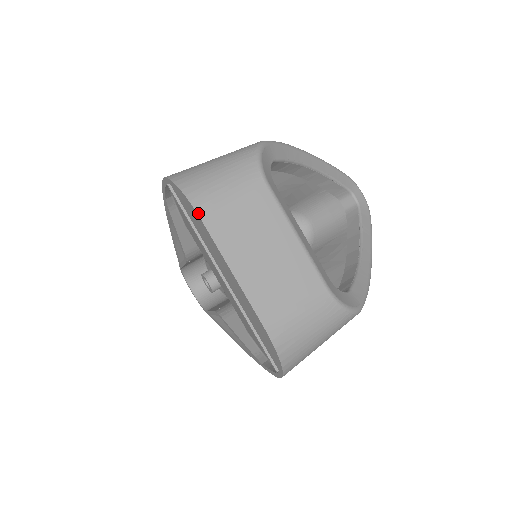
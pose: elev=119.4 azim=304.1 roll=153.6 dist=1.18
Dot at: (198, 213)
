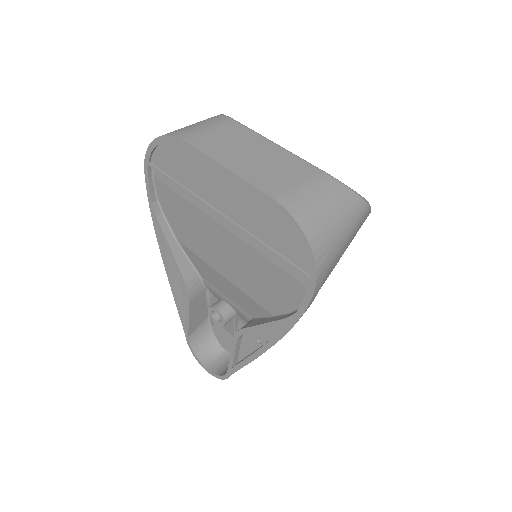
Dot at: (179, 138)
